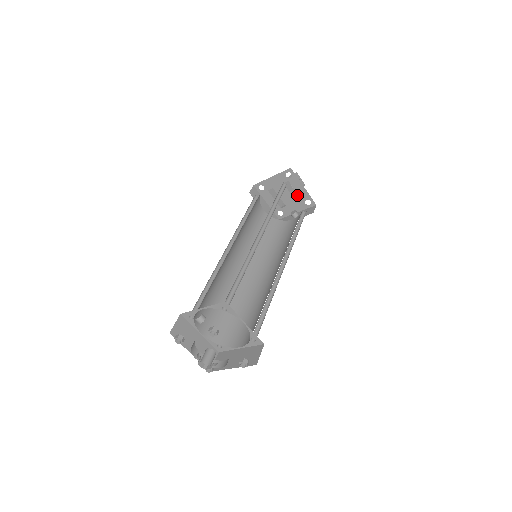
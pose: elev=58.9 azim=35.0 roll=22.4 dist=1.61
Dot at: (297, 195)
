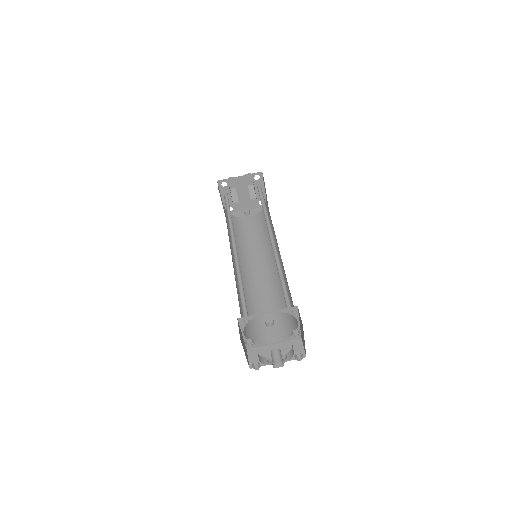
Dot at: occluded
